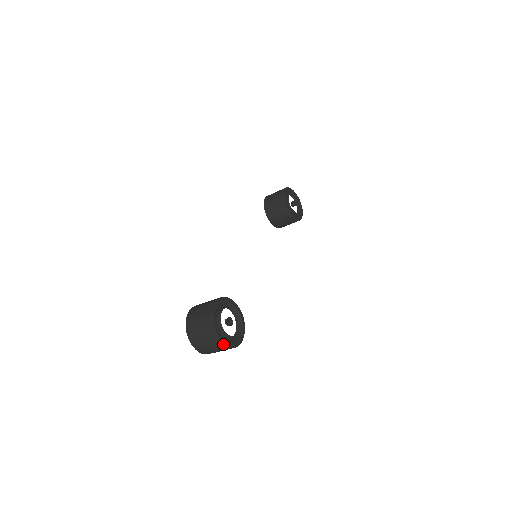
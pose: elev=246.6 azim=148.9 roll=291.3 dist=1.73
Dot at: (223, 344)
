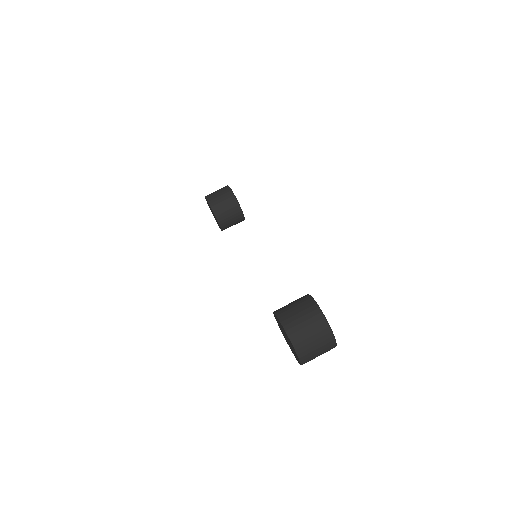
Dot at: (336, 344)
